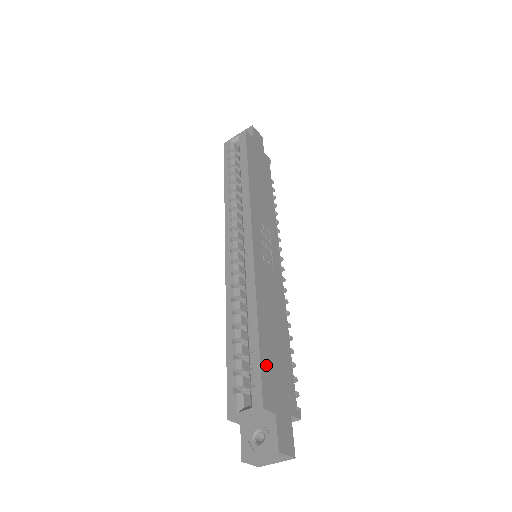
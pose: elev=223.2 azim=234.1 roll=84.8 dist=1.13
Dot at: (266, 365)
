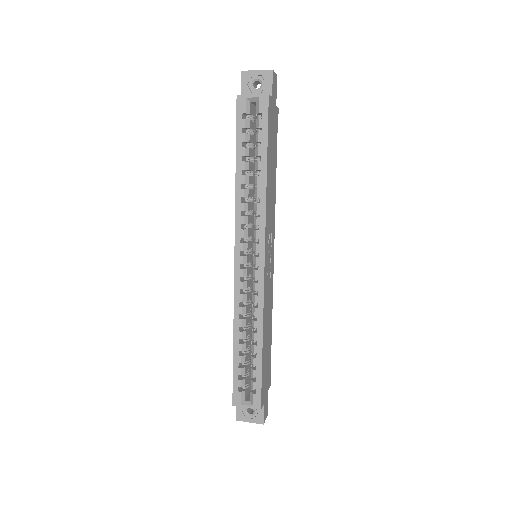
Dot at: (263, 376)
